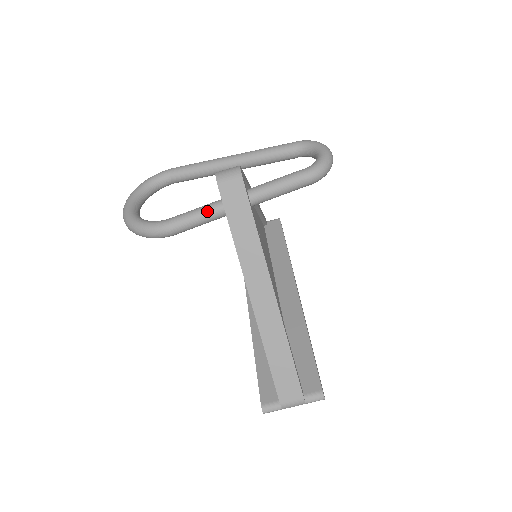
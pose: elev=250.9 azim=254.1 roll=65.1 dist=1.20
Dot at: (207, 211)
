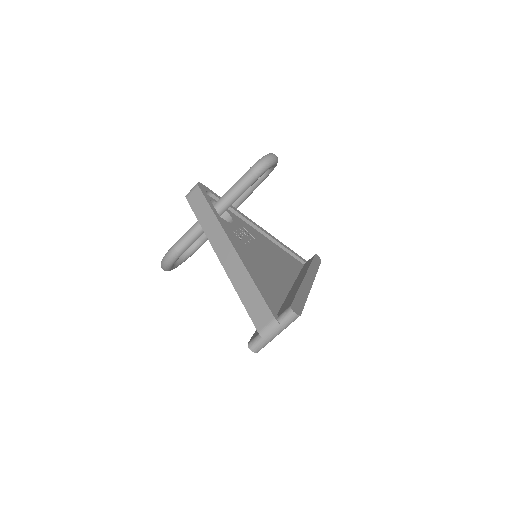
Dot at: (194, 225)
